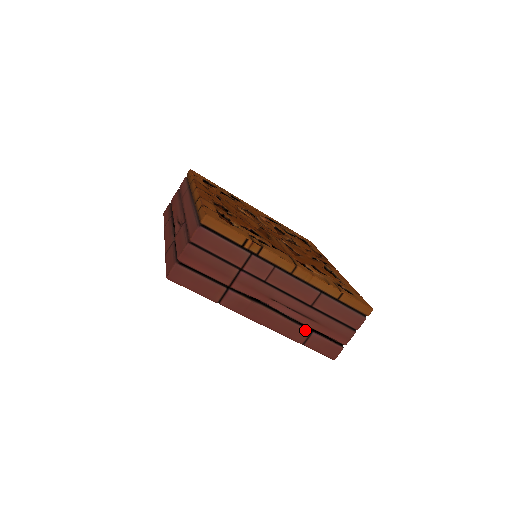
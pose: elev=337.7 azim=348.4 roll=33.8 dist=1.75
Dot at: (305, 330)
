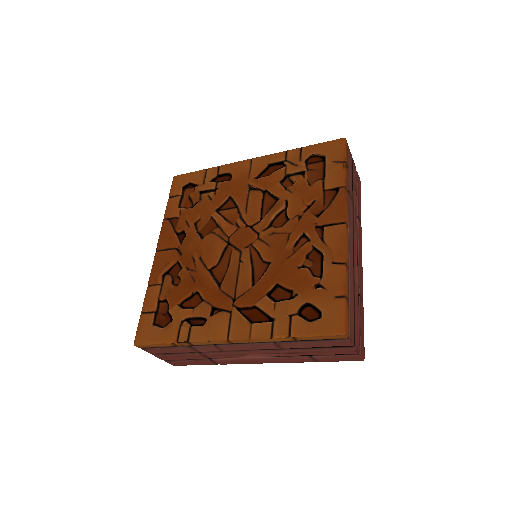
Dot at: (303, 357)
